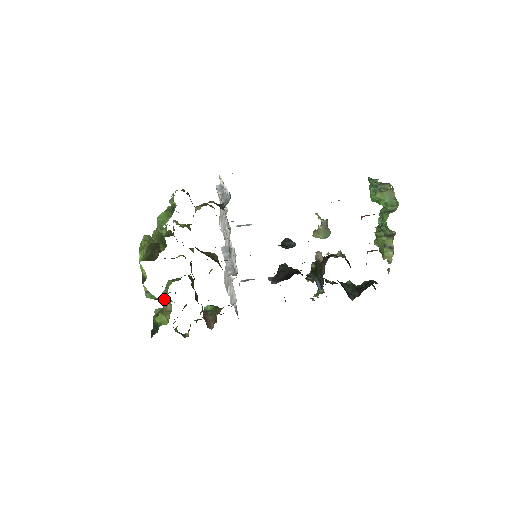
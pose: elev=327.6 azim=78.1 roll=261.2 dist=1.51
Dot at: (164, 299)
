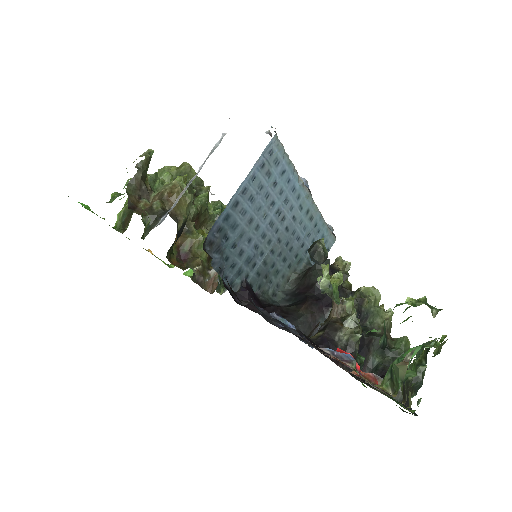
Dot at: occluded
